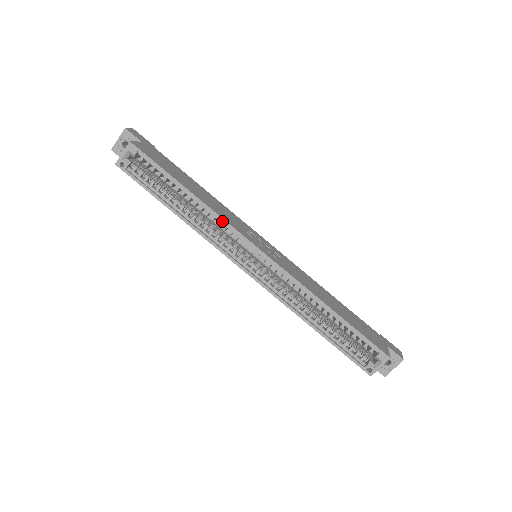
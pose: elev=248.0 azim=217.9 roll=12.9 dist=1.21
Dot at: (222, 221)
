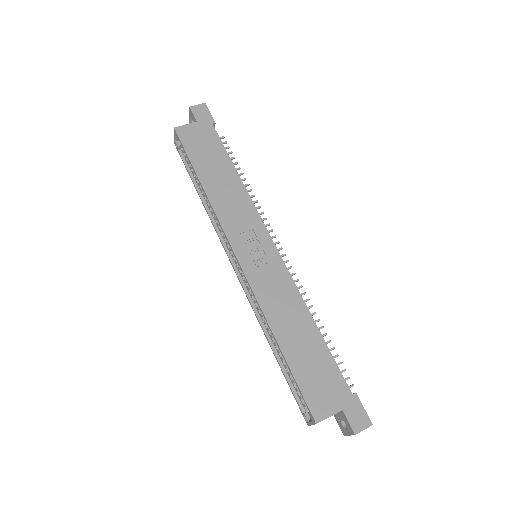
Dot at: (217, 218)
